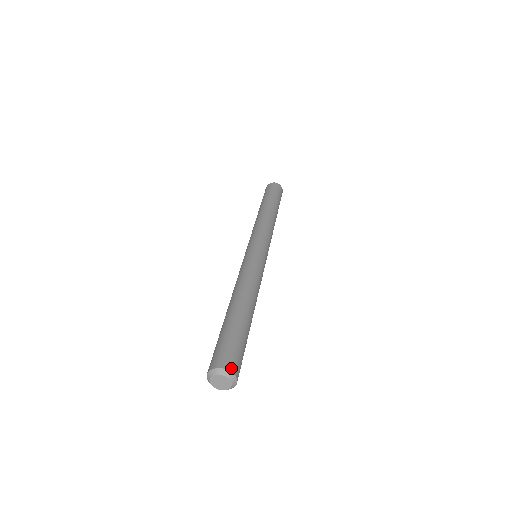
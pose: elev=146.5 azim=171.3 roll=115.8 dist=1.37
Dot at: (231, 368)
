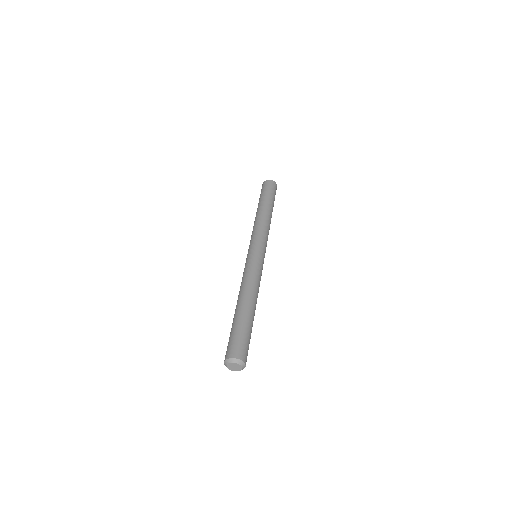
Dot at: (235, 356)
